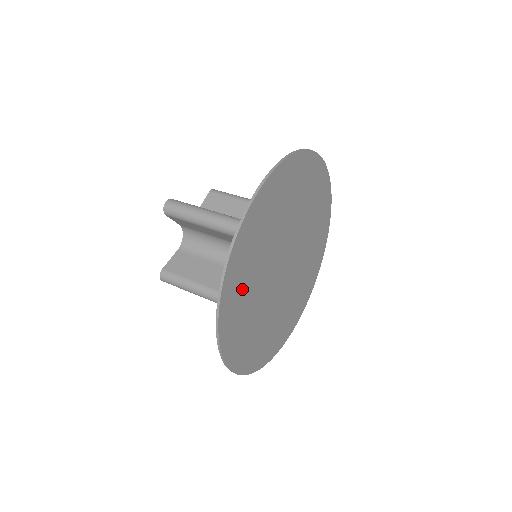
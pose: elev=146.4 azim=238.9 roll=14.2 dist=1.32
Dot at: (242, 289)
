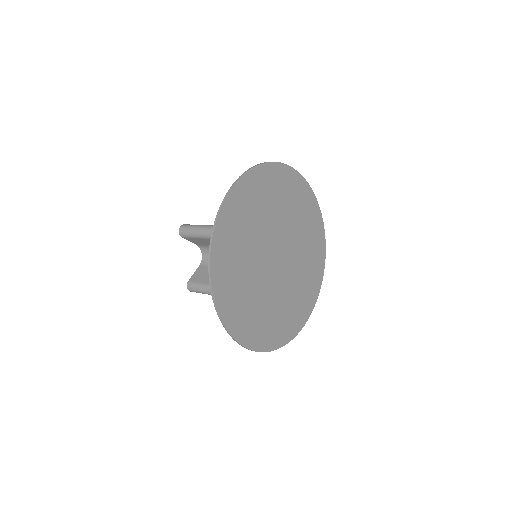
Dot at: (233, 274)
